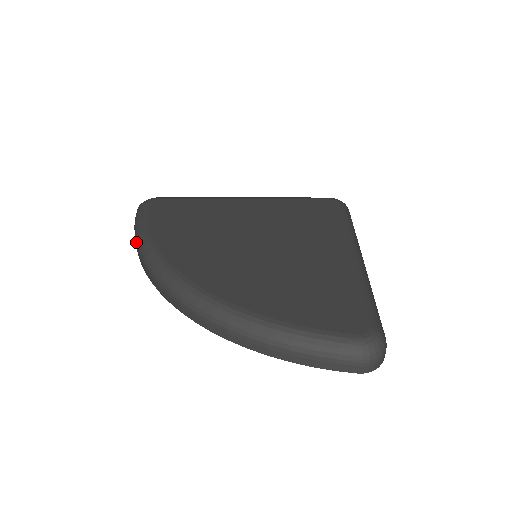
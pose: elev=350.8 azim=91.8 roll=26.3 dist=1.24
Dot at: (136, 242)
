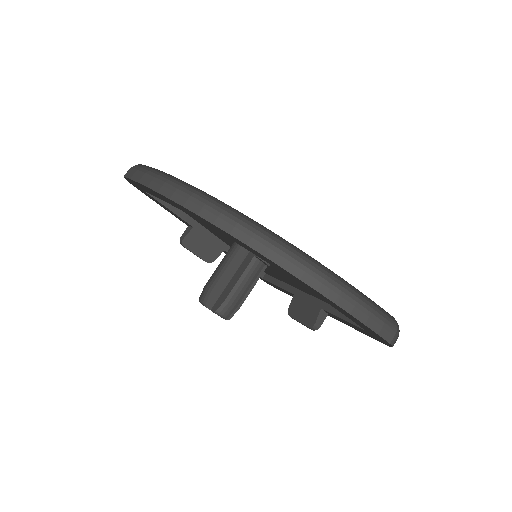
Dot at: (165, 180)
